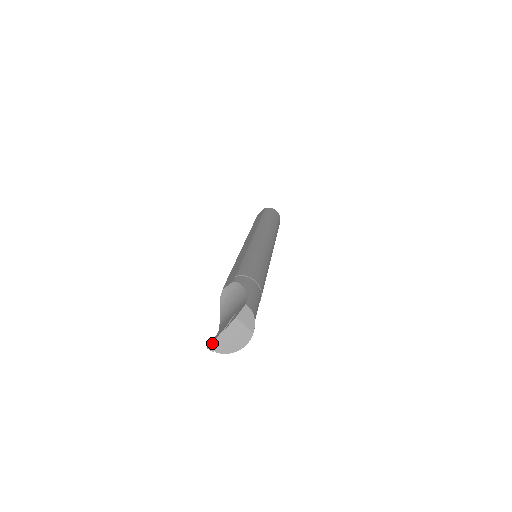
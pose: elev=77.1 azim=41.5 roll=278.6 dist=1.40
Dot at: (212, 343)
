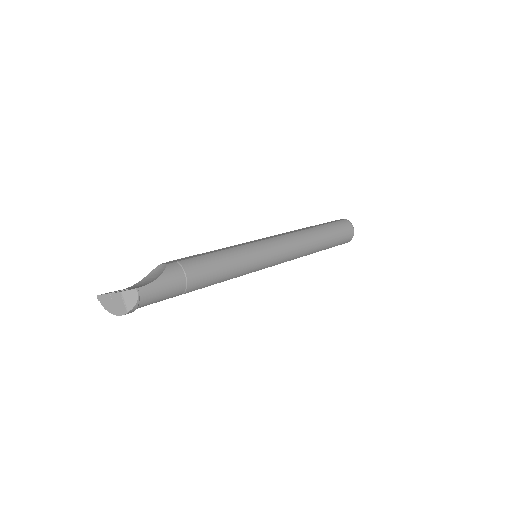
Dot at: (100, 295)
